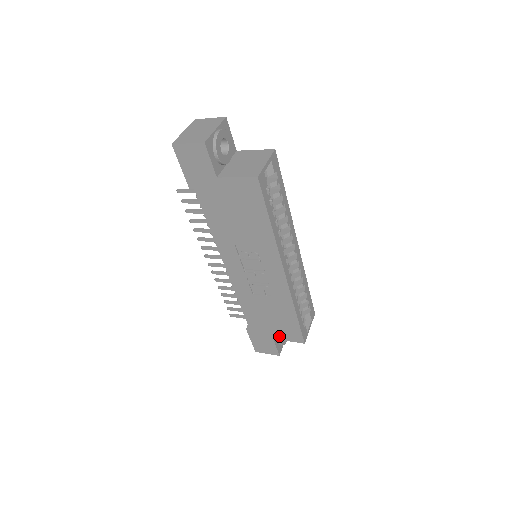
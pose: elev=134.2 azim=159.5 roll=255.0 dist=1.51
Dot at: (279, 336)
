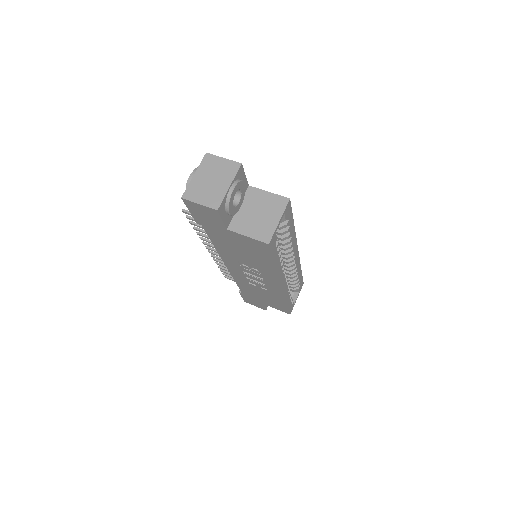
Dot at: (268, 304)
